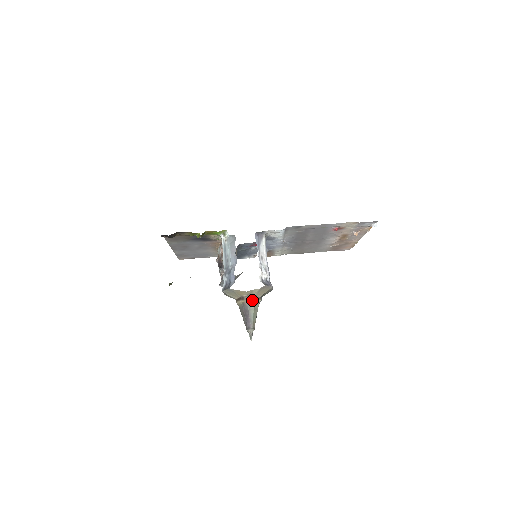
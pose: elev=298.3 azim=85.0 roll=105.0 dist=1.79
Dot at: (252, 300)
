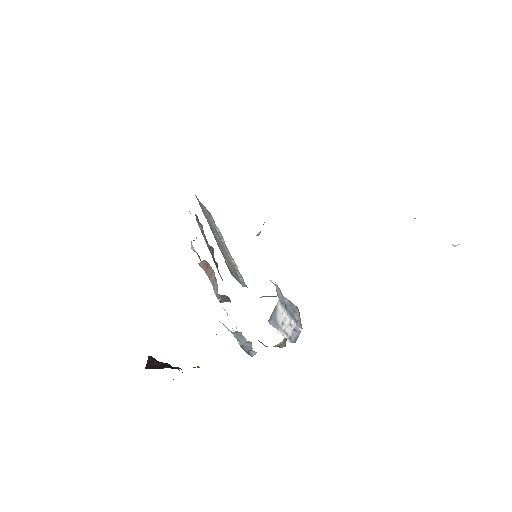
Dot at: occluded
